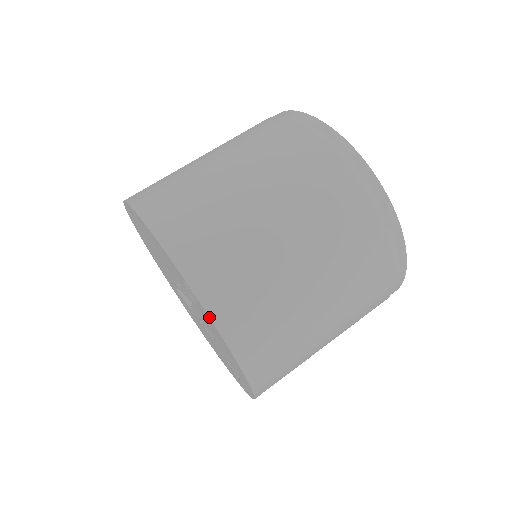
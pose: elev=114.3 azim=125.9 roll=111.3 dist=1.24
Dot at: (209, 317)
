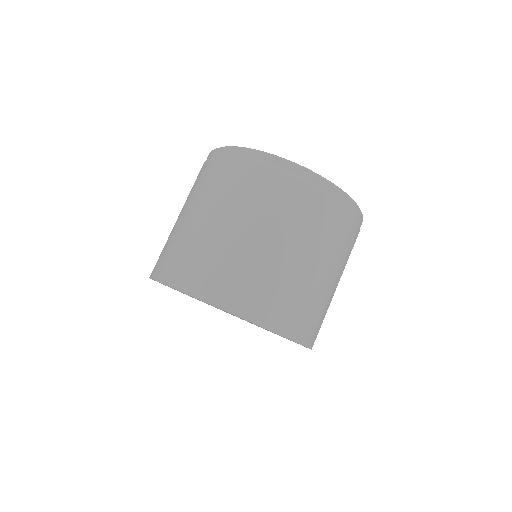
Dot at: occluded
